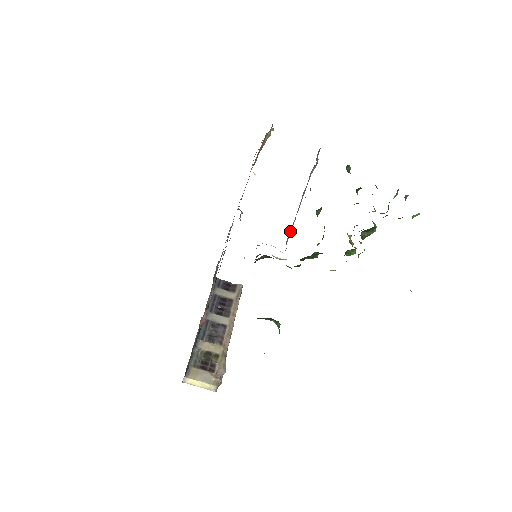
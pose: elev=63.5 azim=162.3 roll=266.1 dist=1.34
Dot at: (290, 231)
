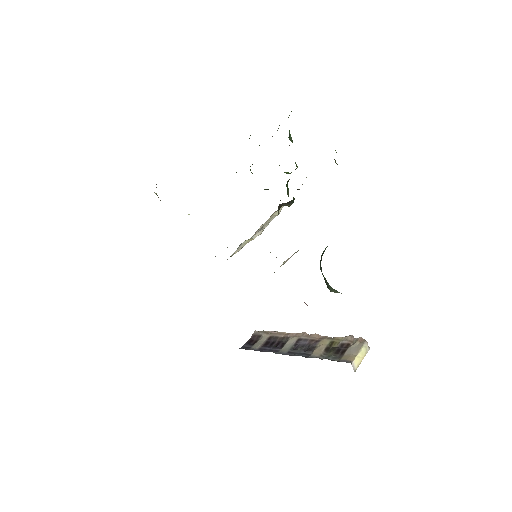
Dot at: occluded
